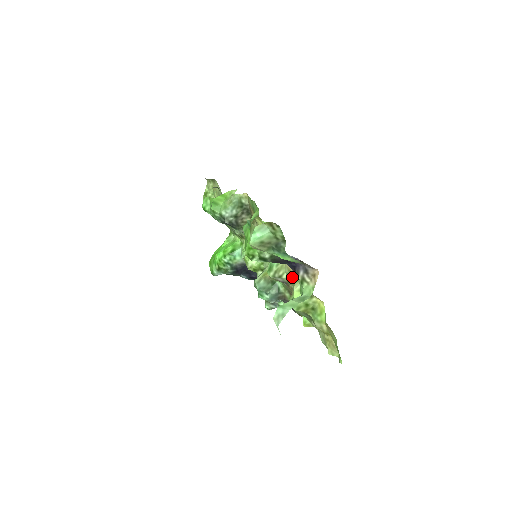
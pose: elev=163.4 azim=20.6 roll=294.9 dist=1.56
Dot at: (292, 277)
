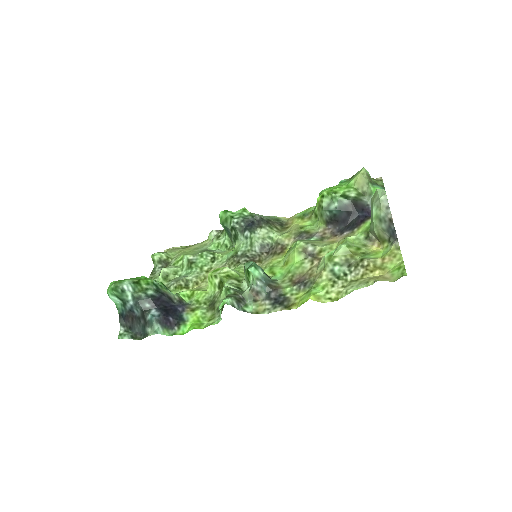
Dot at: (337, 242)
